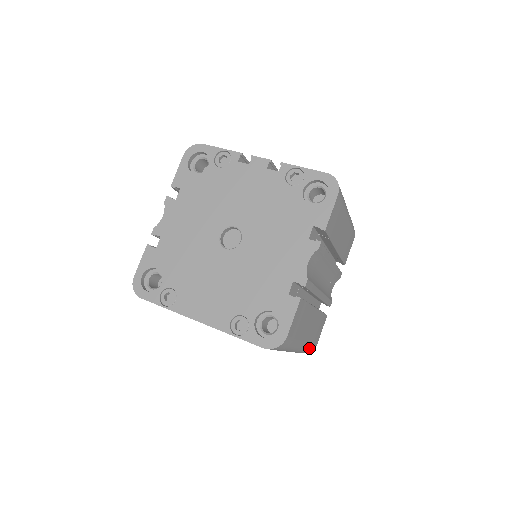
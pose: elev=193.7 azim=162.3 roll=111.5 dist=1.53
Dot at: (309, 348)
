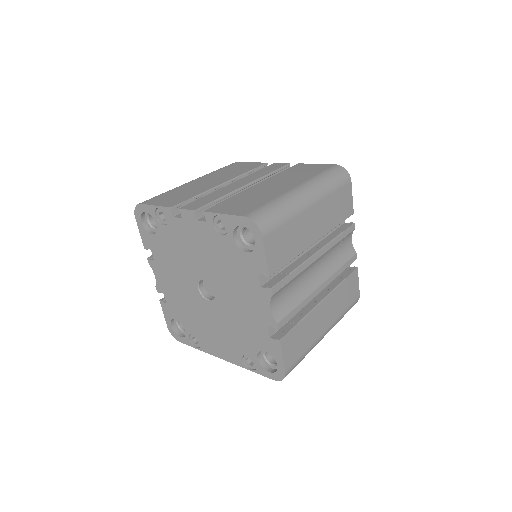
Dot at: occluded
